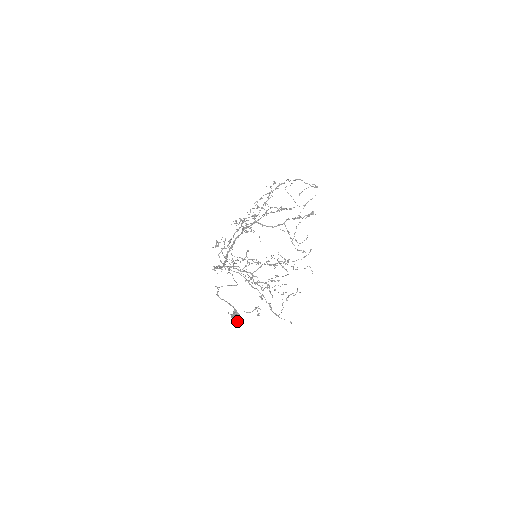
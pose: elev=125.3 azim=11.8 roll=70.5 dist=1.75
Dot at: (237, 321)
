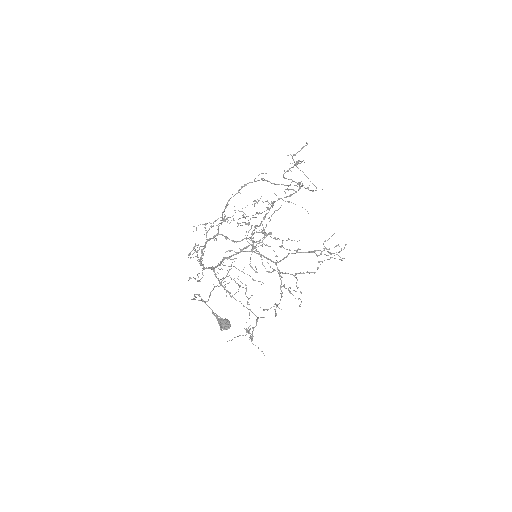
Dot at: (227, 328)
